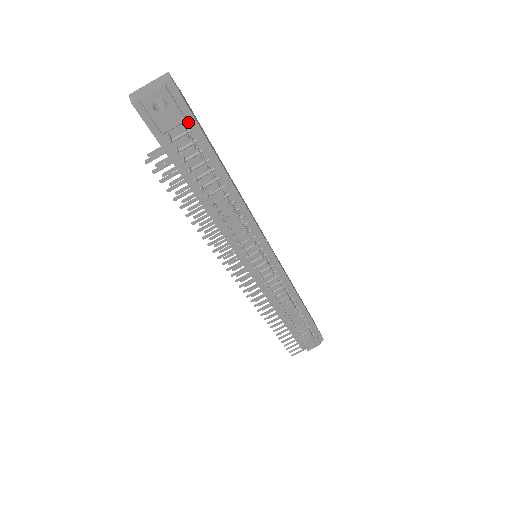
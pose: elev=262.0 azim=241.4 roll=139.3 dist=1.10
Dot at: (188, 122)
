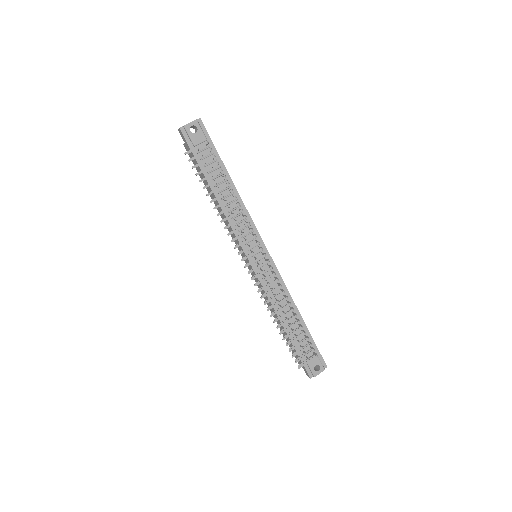
Dot at: occluded
